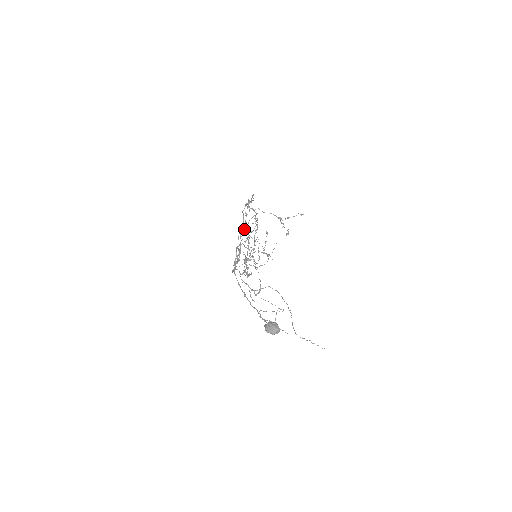
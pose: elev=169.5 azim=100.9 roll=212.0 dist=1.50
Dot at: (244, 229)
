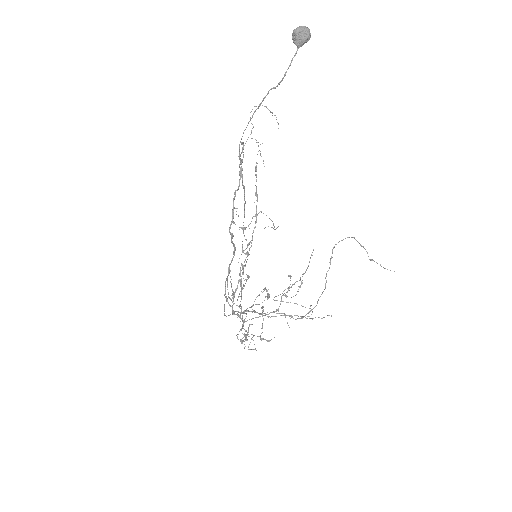
Dot at: occluded
